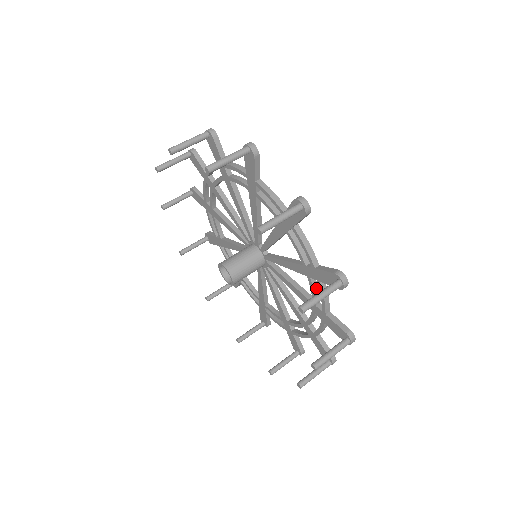
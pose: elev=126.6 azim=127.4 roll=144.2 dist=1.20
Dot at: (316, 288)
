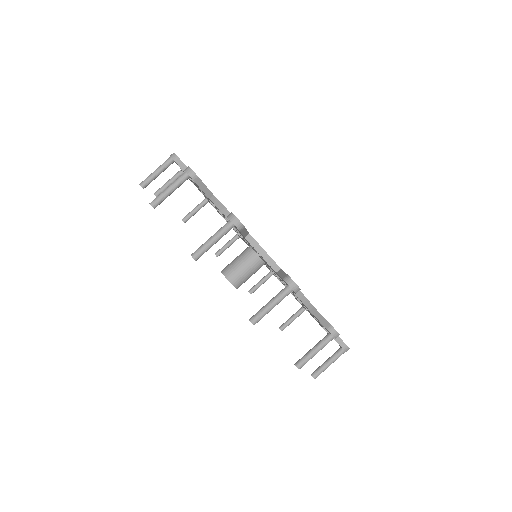
Dot at: occluded
